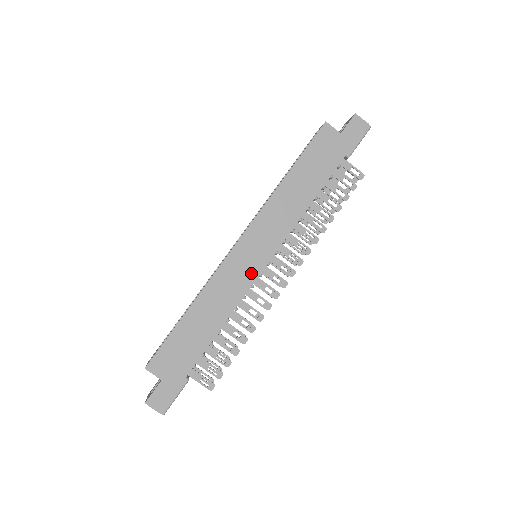
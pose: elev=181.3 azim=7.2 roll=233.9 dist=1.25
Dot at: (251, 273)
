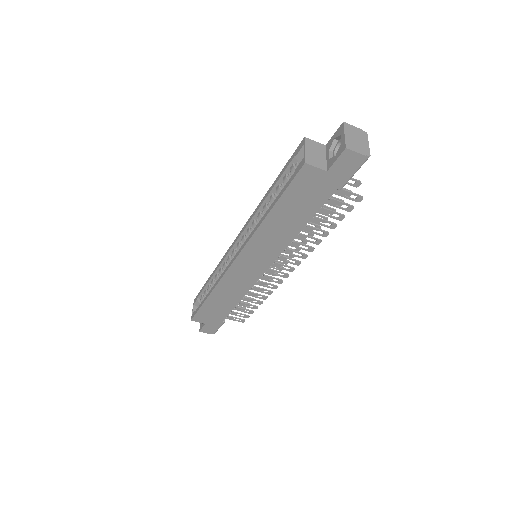
Dot at: (252, 277)
